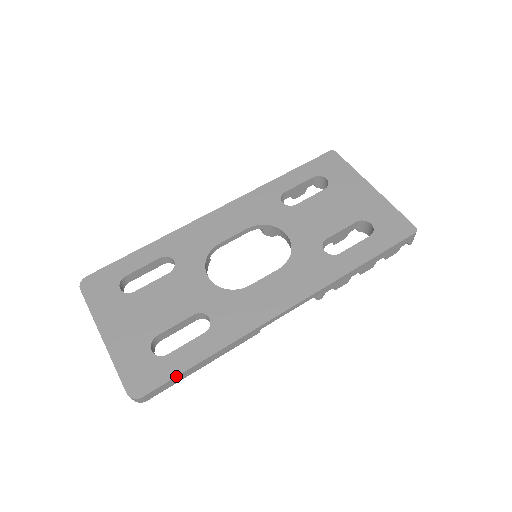
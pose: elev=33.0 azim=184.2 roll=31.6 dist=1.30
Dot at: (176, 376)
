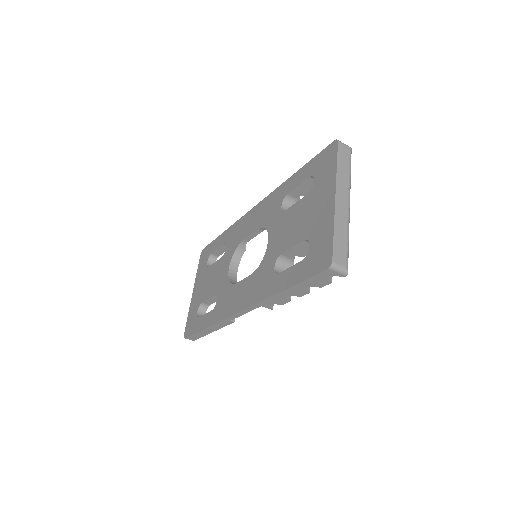
Dot at: (195, 333)
